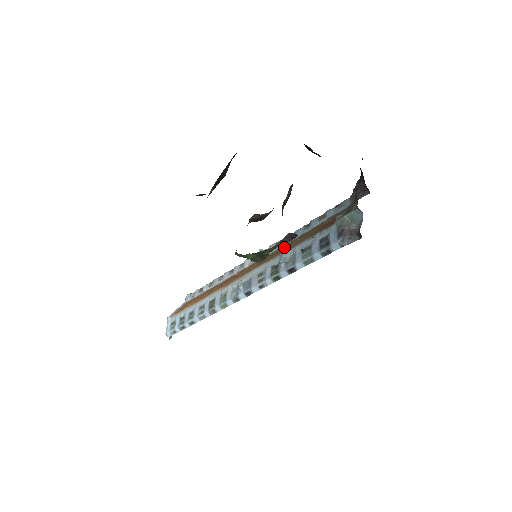
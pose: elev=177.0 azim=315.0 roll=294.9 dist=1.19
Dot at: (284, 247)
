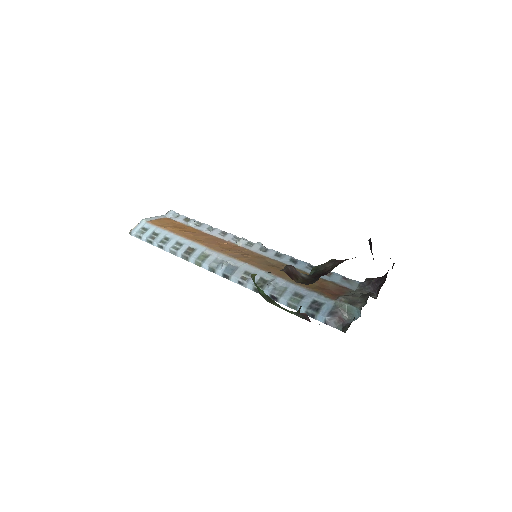
Dot at: (281, 267)
